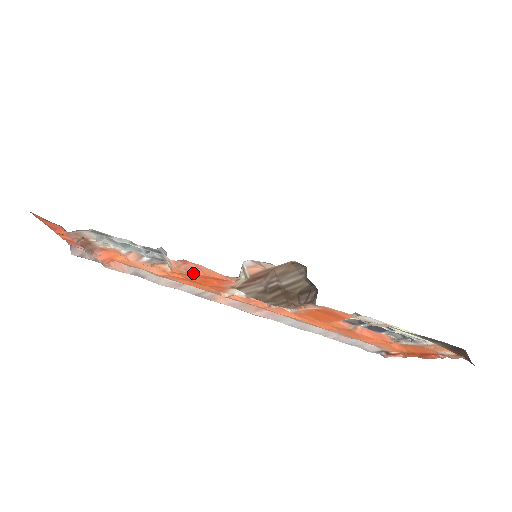
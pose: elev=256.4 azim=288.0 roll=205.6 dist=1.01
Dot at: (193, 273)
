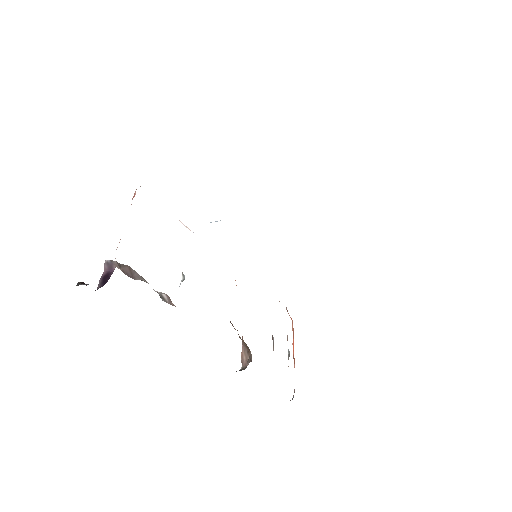
Dot at: occluded
